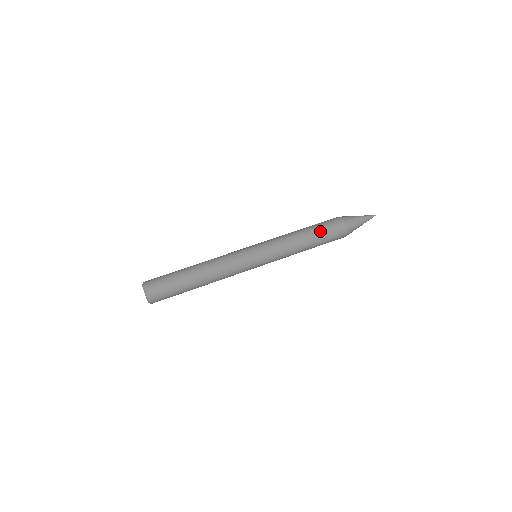
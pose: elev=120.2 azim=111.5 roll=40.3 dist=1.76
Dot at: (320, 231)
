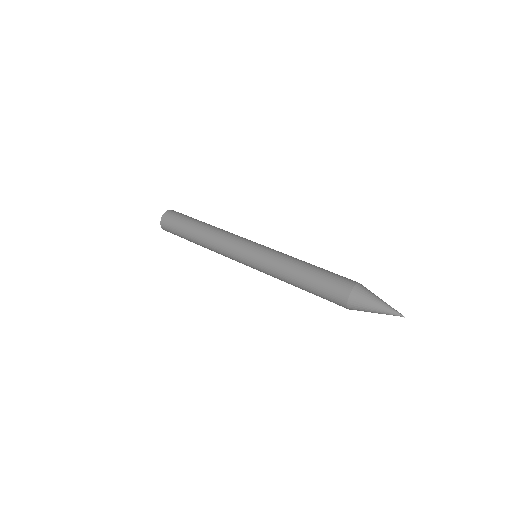
Dot at: (318, 282)
